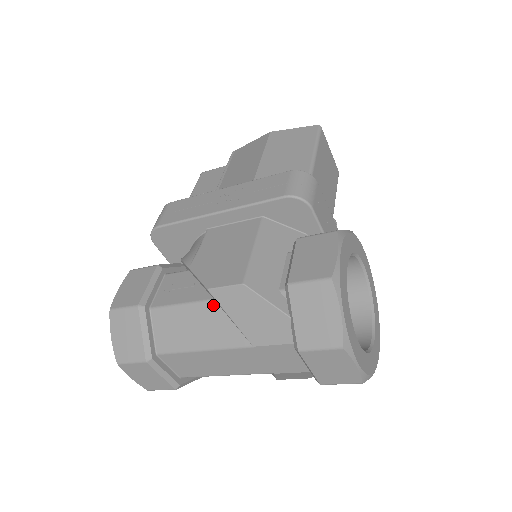
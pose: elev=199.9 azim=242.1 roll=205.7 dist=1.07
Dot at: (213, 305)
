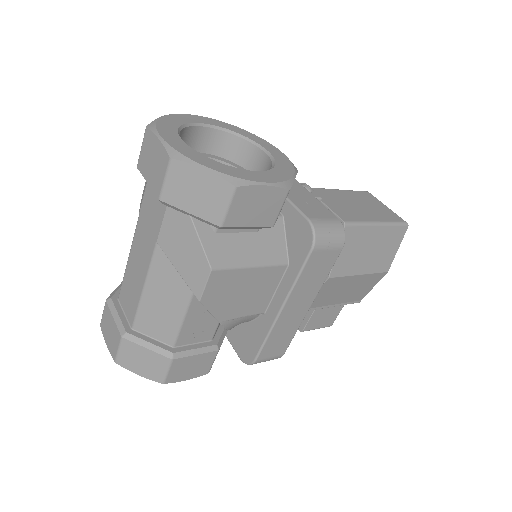
Dot at: occluded
